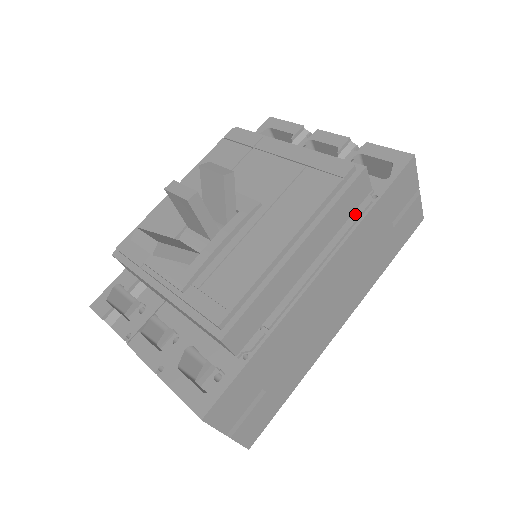
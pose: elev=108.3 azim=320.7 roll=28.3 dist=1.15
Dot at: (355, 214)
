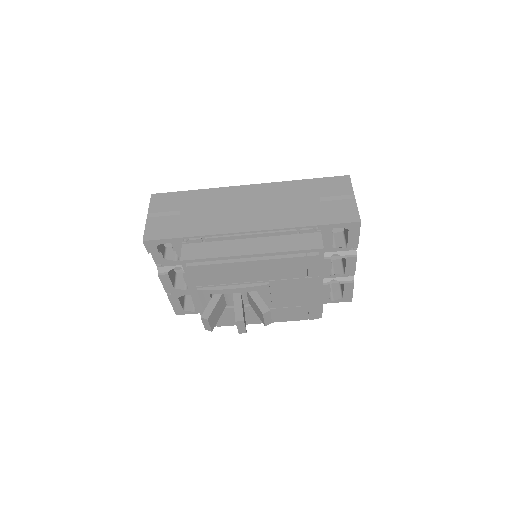
Dot at: occluded
